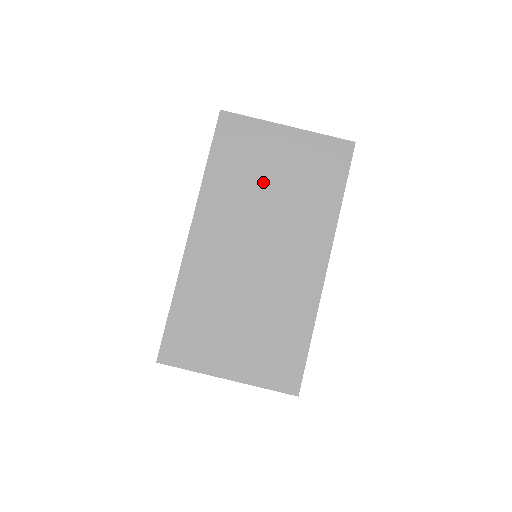
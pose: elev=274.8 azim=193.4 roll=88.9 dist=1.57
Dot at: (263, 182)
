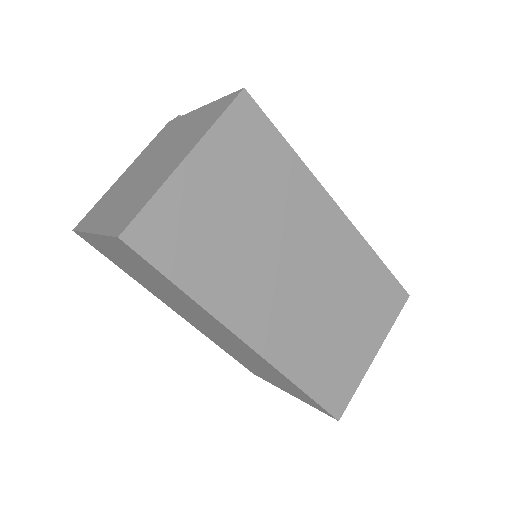
Dot at: (147, 280)
